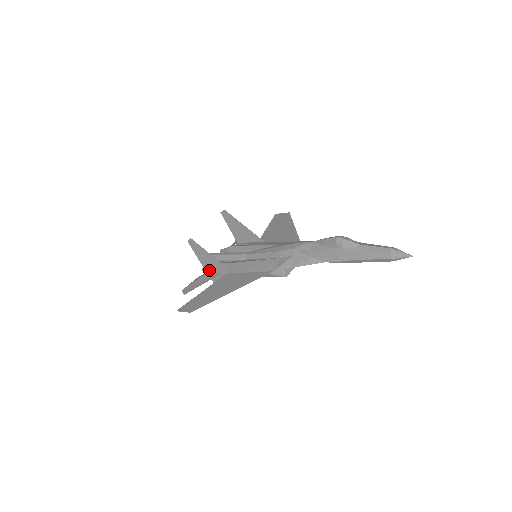
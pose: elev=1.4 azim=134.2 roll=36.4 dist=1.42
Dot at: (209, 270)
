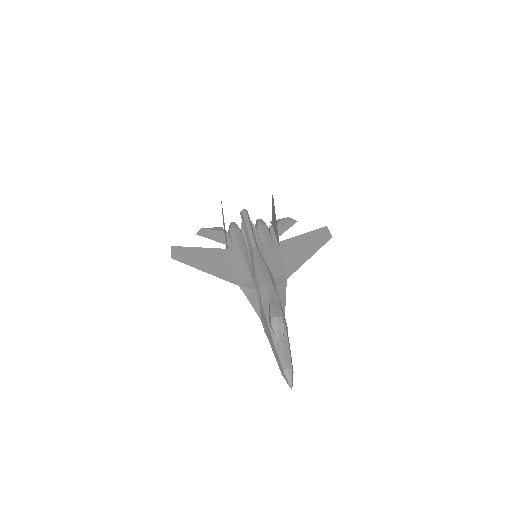
Dot at: occluded
